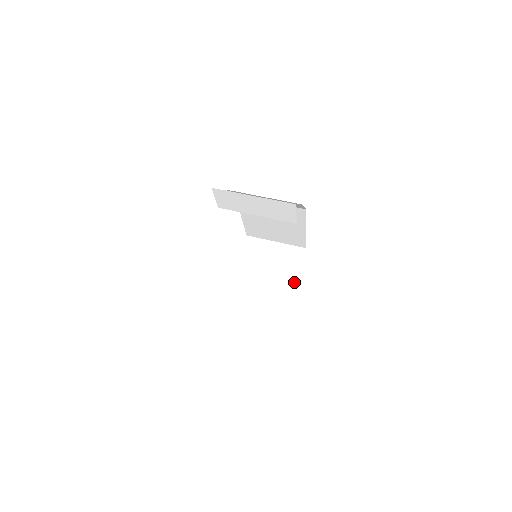
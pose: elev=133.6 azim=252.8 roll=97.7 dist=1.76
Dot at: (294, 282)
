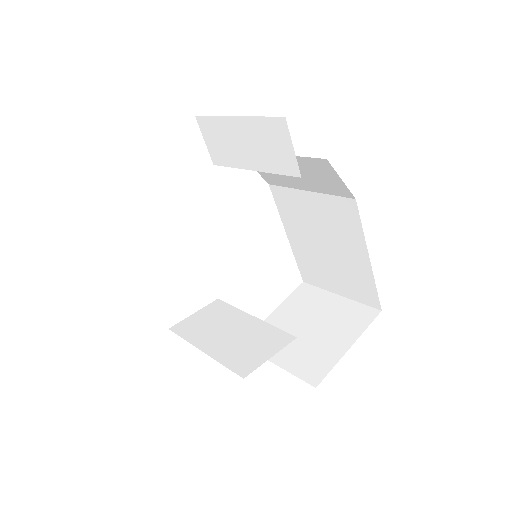
Dot at: (340, 352)
